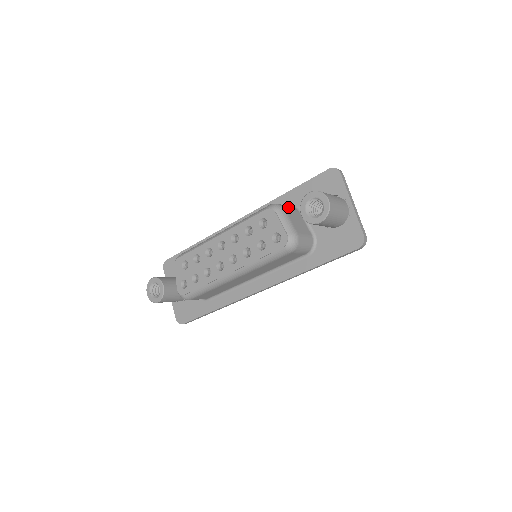
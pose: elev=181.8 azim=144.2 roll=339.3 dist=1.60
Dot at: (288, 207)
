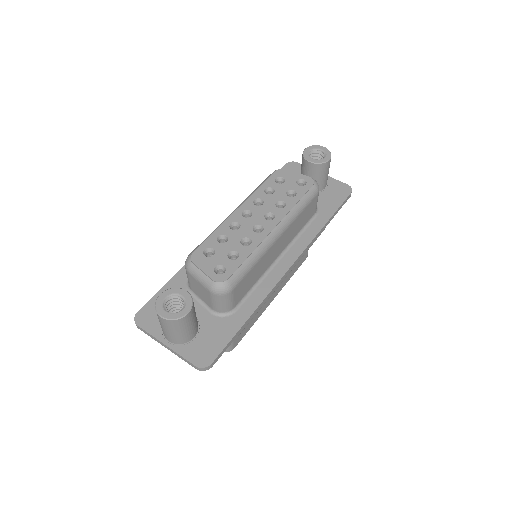
Dot at: occluded
